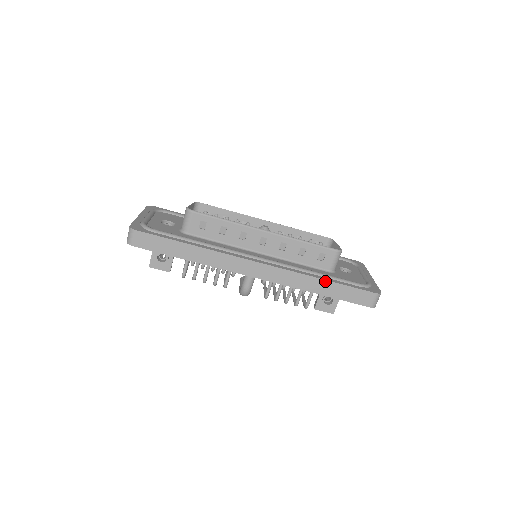
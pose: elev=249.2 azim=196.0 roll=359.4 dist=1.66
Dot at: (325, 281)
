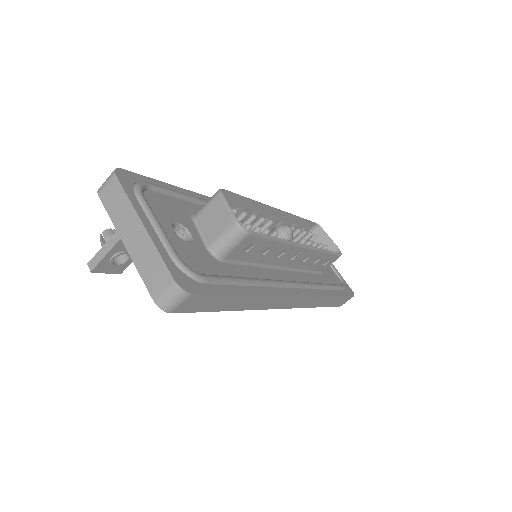
Dot at: (332, 297)
